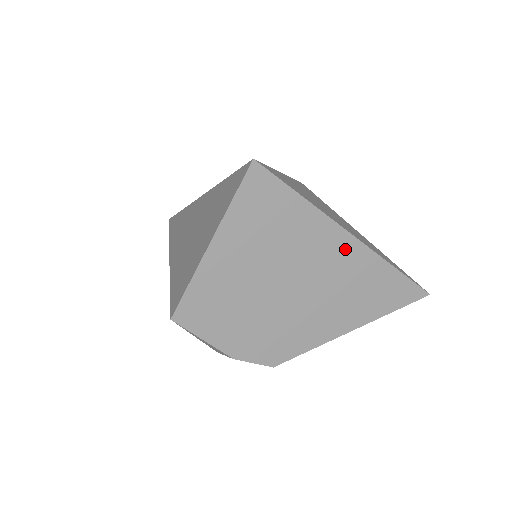
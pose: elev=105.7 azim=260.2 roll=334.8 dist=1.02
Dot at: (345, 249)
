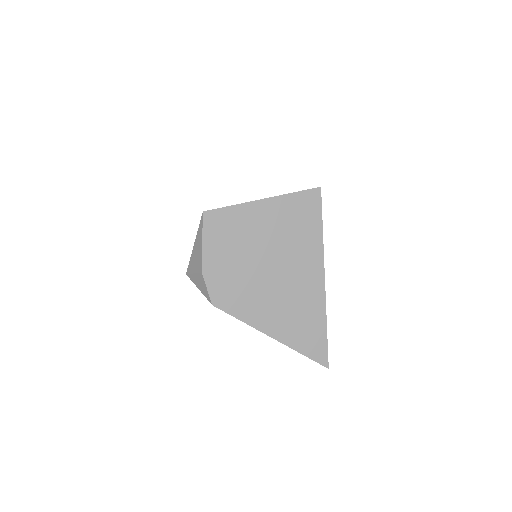
Dot at: (314, 282)
